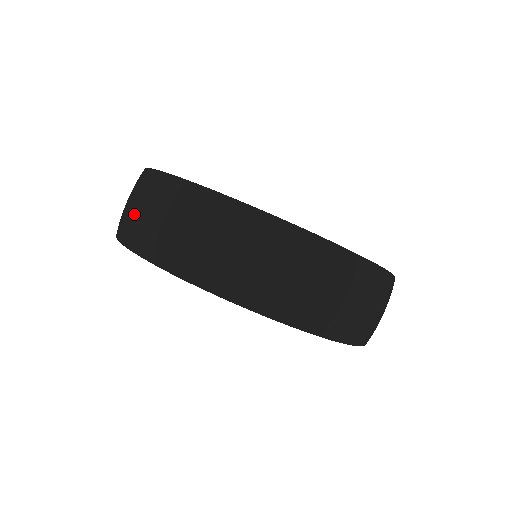
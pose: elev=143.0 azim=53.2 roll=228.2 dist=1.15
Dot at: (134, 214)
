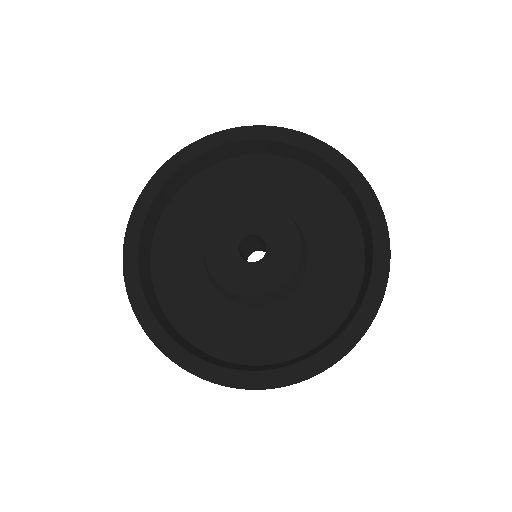
Dot at: occluded
